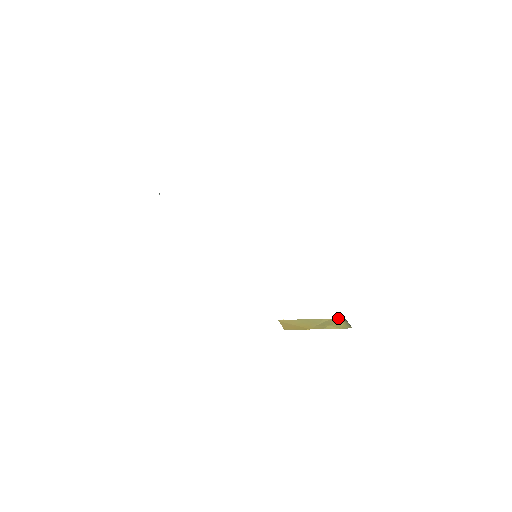
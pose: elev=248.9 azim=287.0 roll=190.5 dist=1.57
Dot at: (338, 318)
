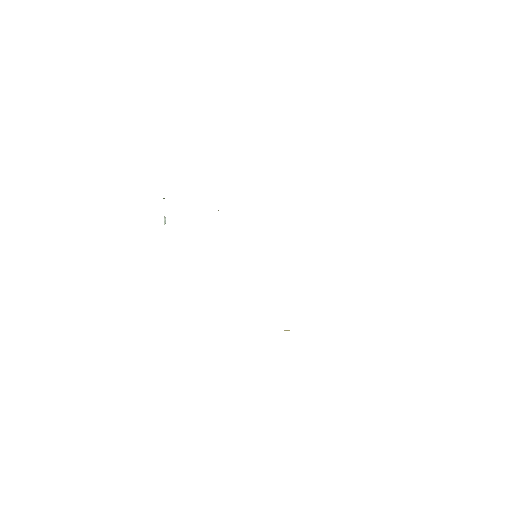
Dot at: occluded
